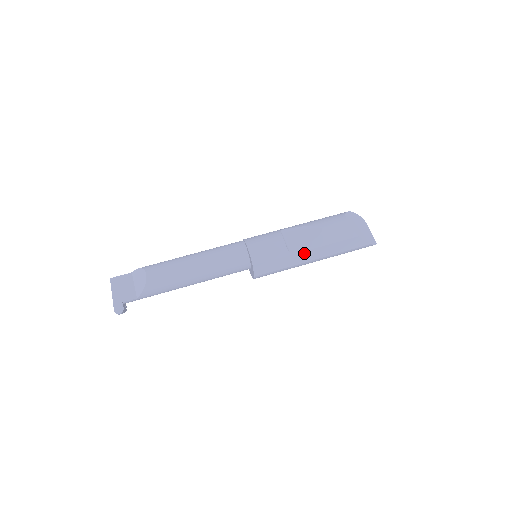
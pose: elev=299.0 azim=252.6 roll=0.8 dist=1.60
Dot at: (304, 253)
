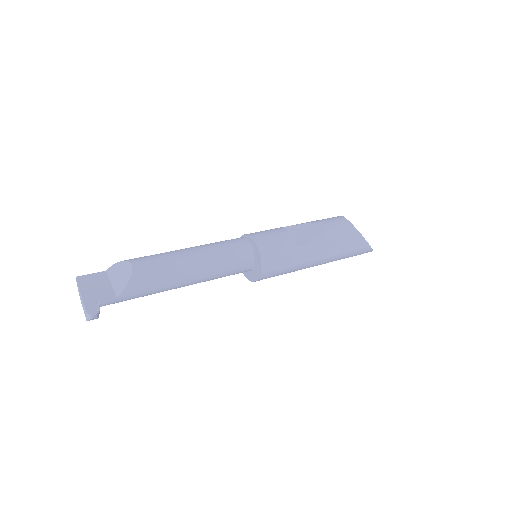
Dot at: (312, 248)
